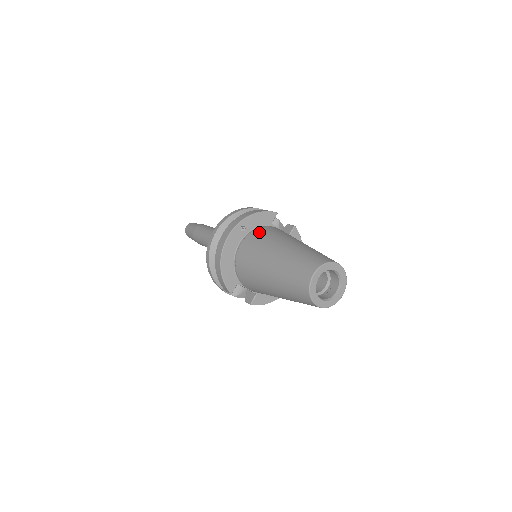
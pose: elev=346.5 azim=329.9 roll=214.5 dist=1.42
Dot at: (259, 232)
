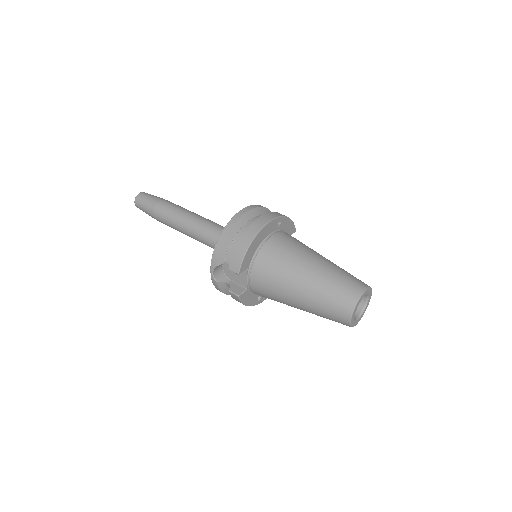
Dot at: occluded
